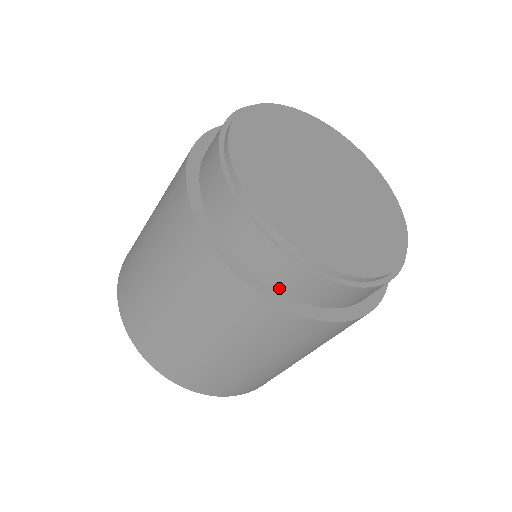
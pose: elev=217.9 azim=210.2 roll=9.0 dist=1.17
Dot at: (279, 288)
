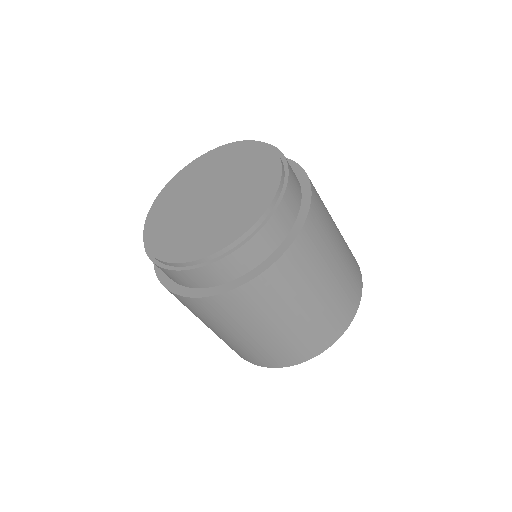
Dot at: (224, 281)
